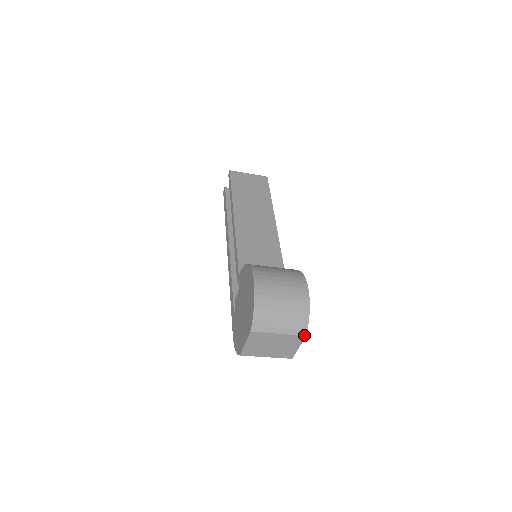
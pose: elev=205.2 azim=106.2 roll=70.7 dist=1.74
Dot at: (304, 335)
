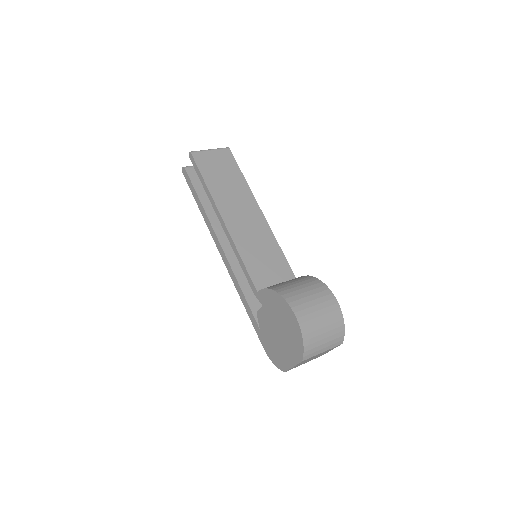
Dot at: occluded
